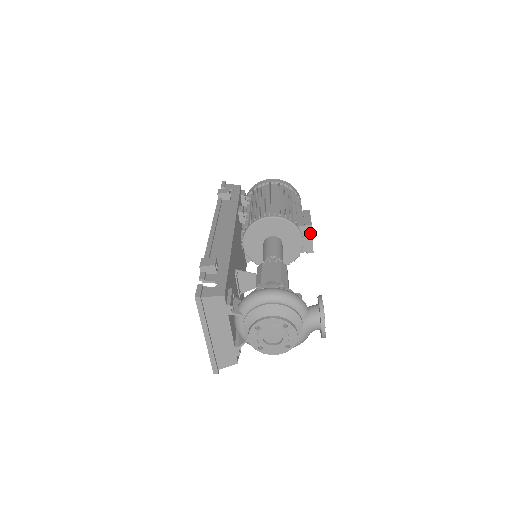
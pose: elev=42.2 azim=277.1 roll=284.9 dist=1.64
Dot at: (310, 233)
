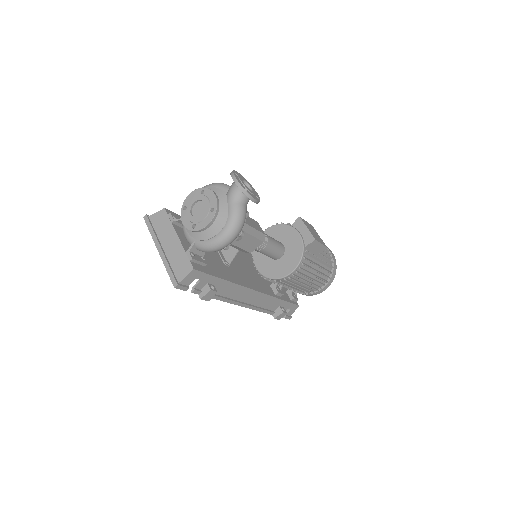
Dot at: (302, 224)
